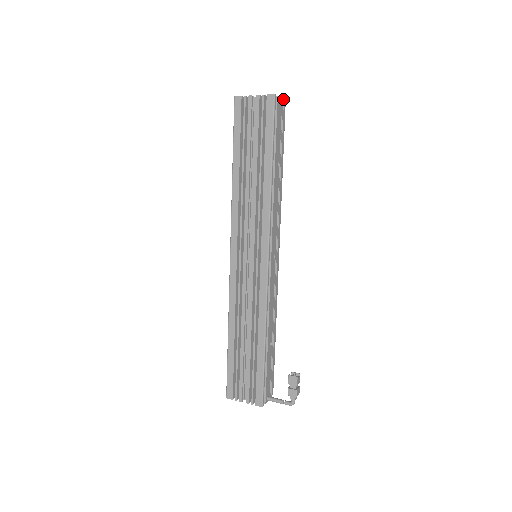
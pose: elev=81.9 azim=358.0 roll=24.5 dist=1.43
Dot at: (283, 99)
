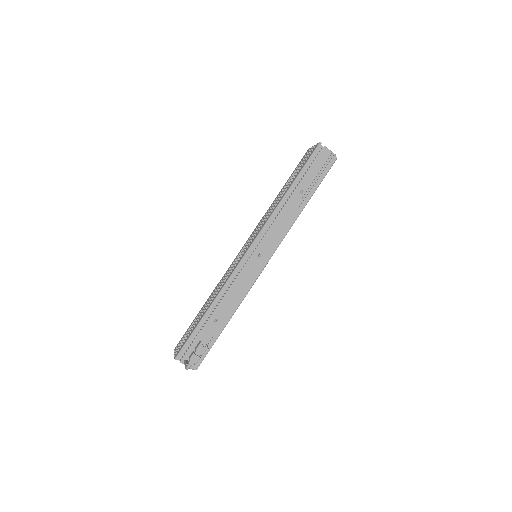
Dot at: occluded
